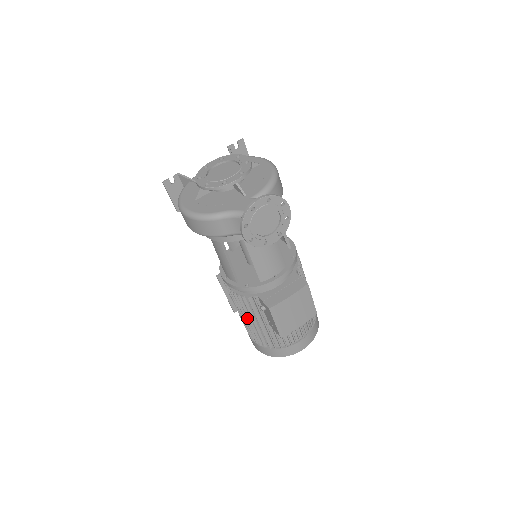
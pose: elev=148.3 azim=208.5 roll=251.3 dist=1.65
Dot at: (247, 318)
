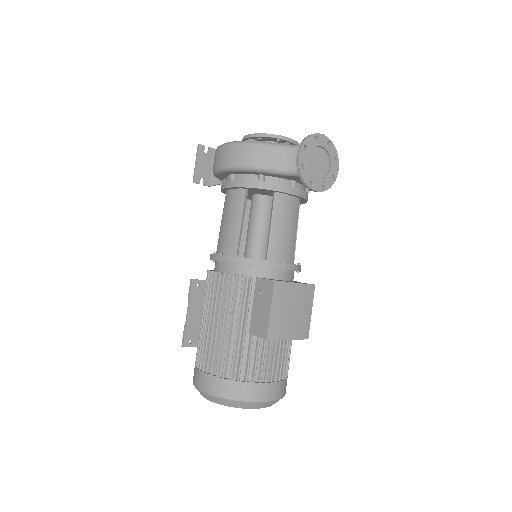
Dot at: (220, 321)
